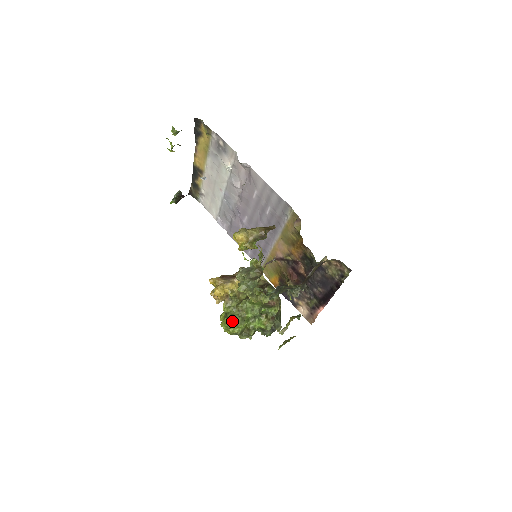
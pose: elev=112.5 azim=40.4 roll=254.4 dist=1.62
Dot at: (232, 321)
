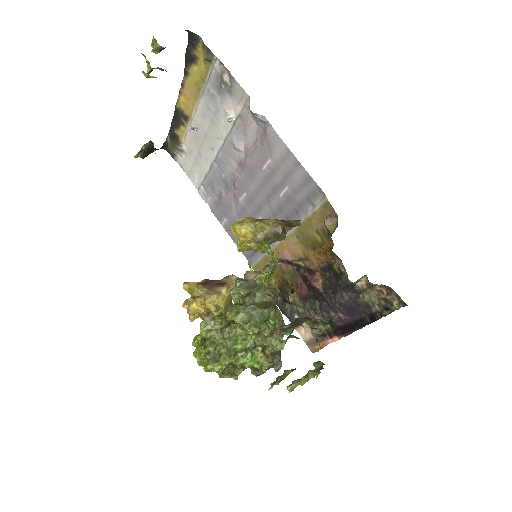
Dot at: (212, 352)
